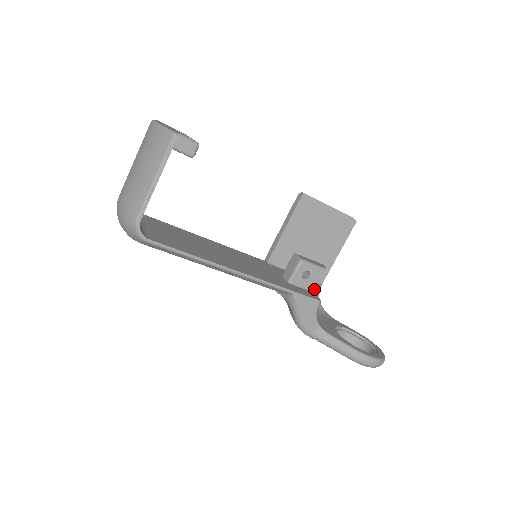
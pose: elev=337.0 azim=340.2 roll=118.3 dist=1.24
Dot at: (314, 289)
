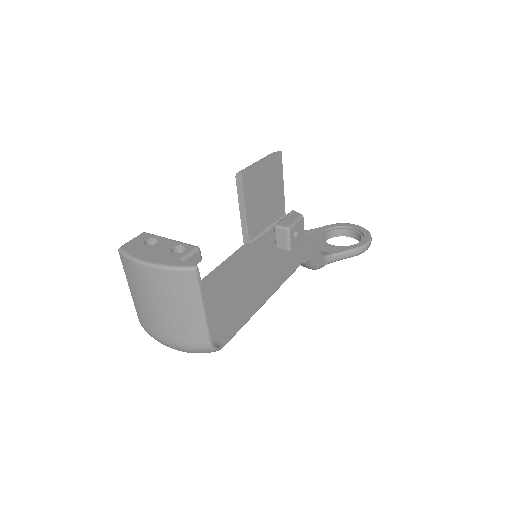
Dot at: (303, 235)
